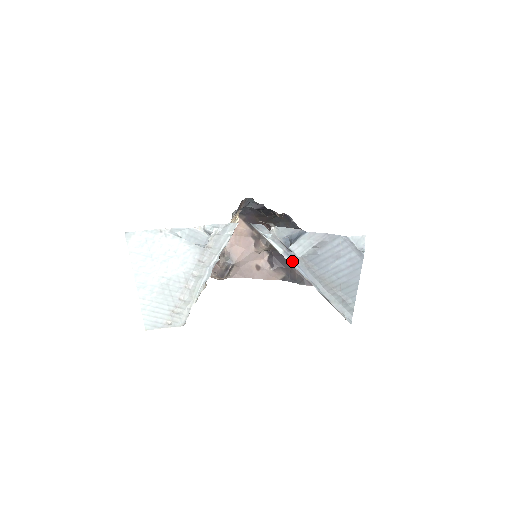
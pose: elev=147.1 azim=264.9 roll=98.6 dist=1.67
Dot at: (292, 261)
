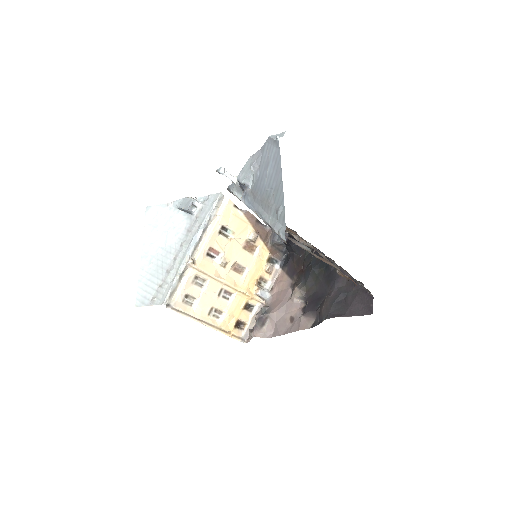
Dot at: (246, 201)
